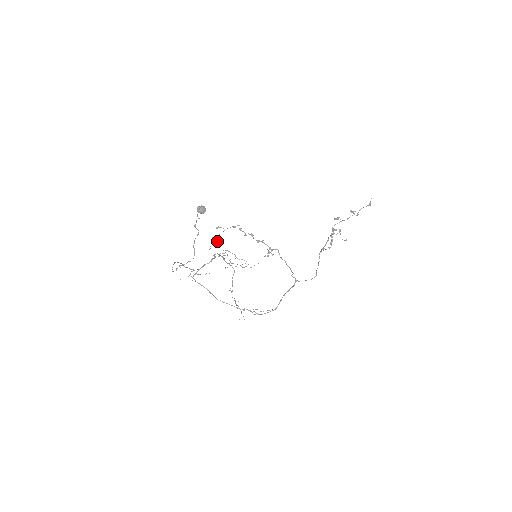
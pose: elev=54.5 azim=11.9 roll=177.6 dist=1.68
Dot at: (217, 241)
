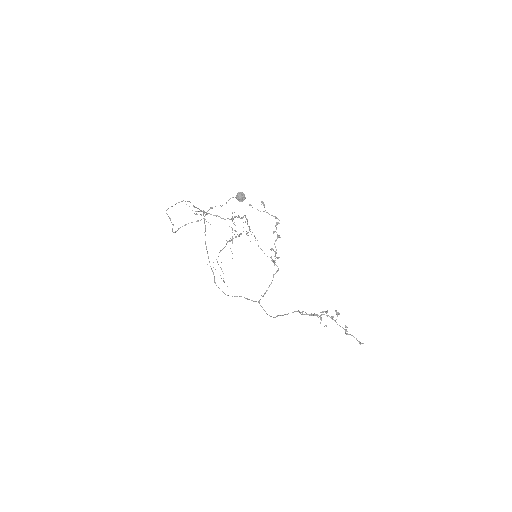
Dot at: (241, 217)
